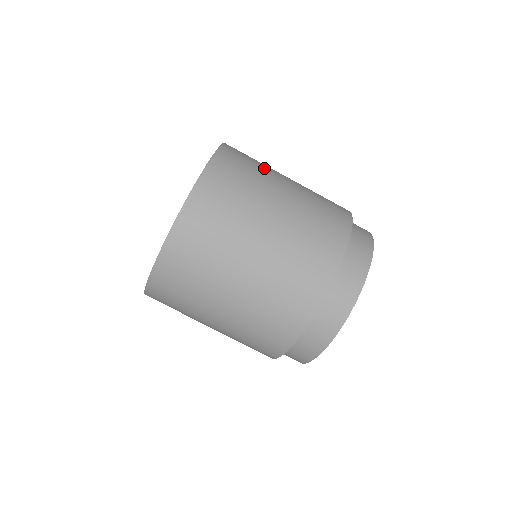
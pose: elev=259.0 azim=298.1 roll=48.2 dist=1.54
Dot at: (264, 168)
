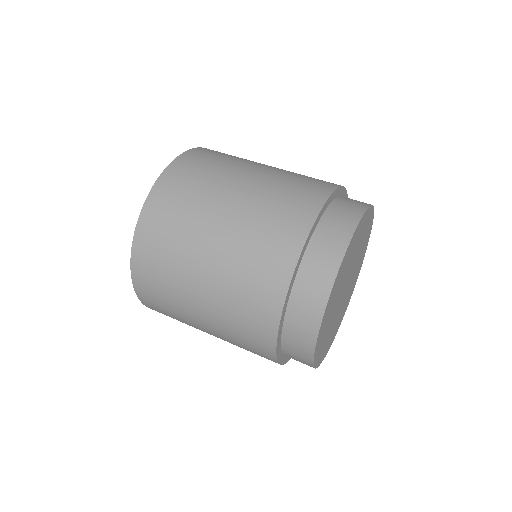
Dot at: occluded
